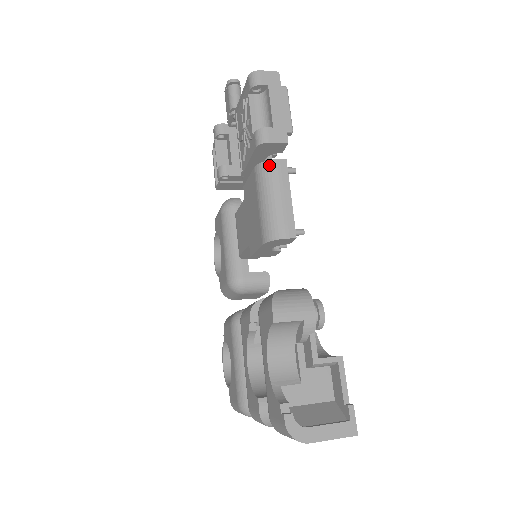
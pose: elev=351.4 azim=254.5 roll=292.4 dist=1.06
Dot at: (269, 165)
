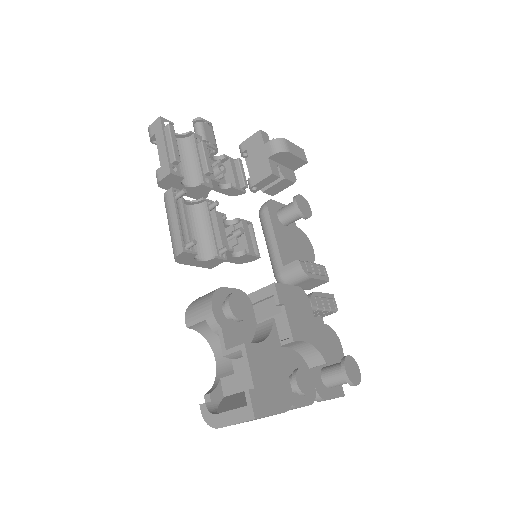
Dot at: (164, 199)
